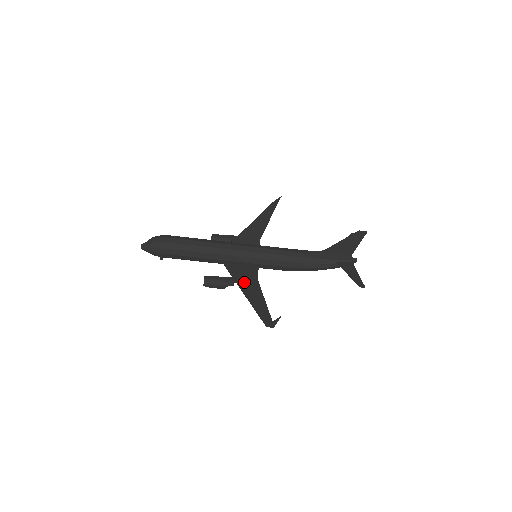
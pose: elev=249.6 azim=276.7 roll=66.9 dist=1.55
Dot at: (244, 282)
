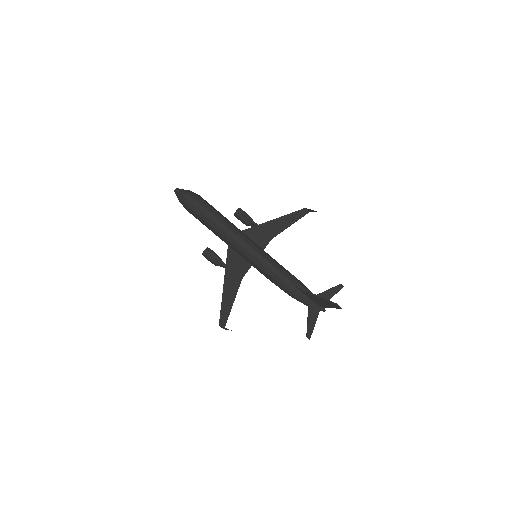
Dot at: (231, 275)
